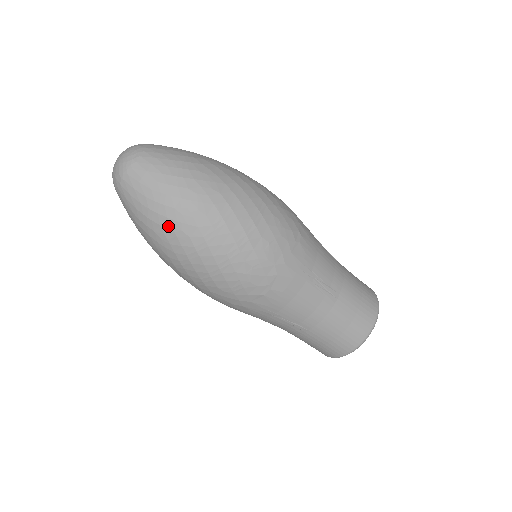
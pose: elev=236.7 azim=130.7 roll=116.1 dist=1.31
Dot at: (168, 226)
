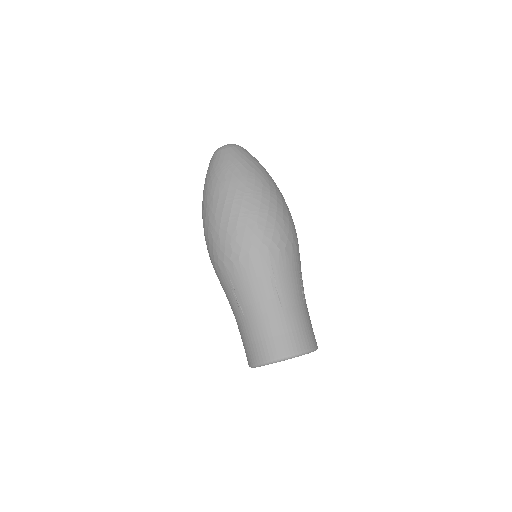
Dot at: (253, 173)
